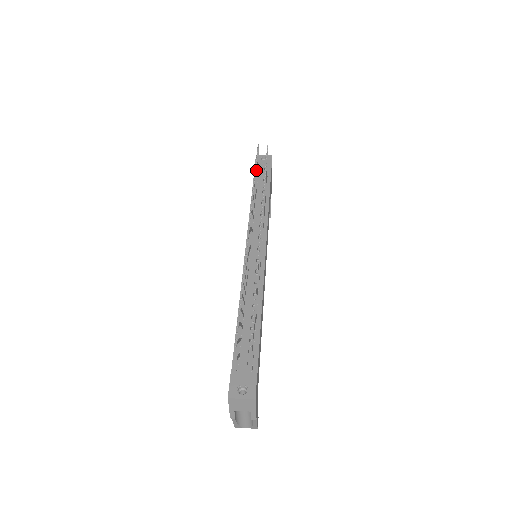
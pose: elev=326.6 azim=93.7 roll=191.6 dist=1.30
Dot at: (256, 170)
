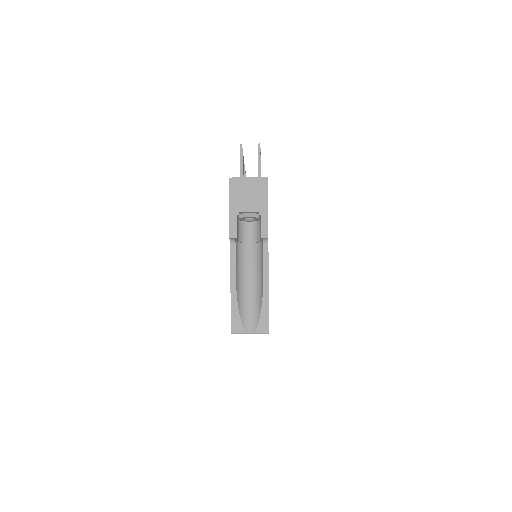
Dot at: occluded
